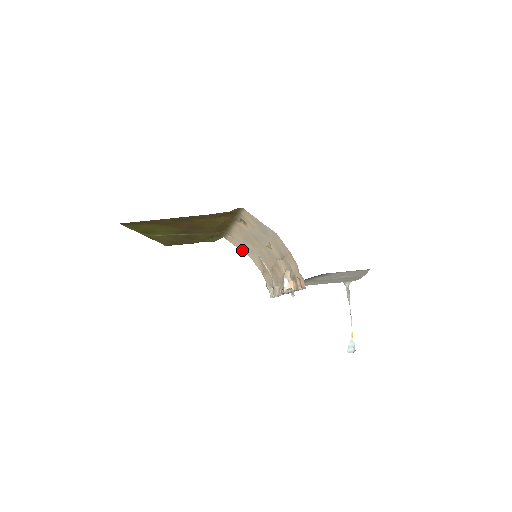
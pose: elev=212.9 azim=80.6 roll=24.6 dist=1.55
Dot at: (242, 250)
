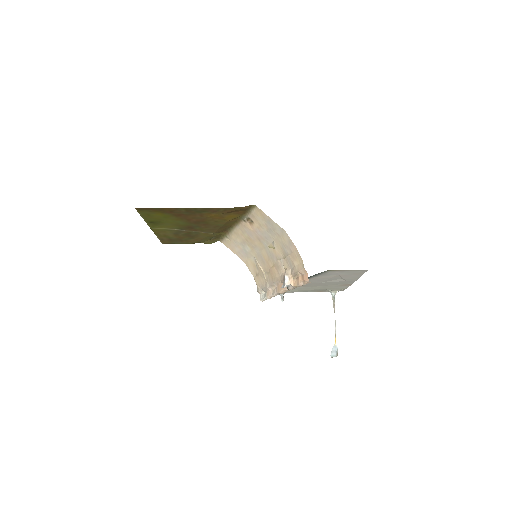
Dot at: (237, 254)
